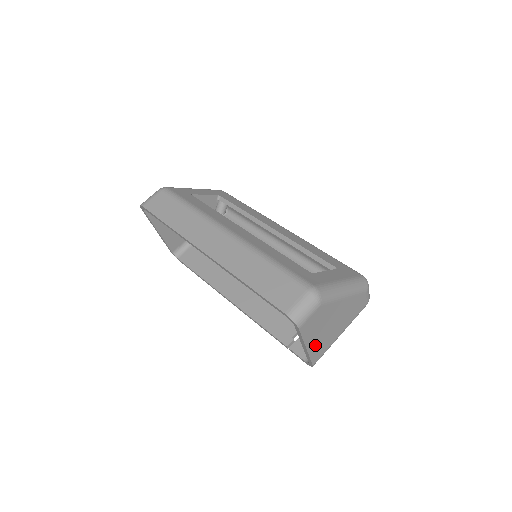
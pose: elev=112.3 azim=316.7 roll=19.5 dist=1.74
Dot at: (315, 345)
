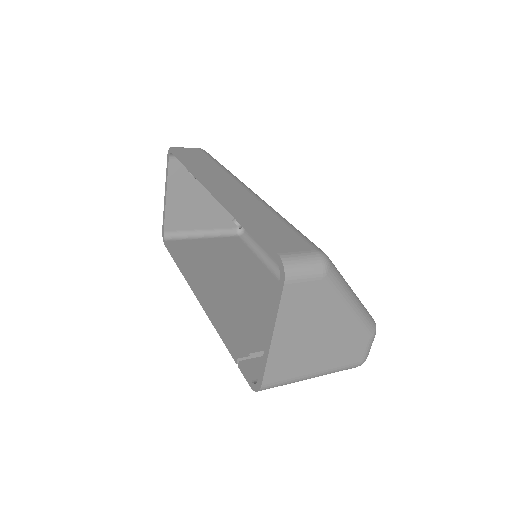
Dot at: (283, 348)
